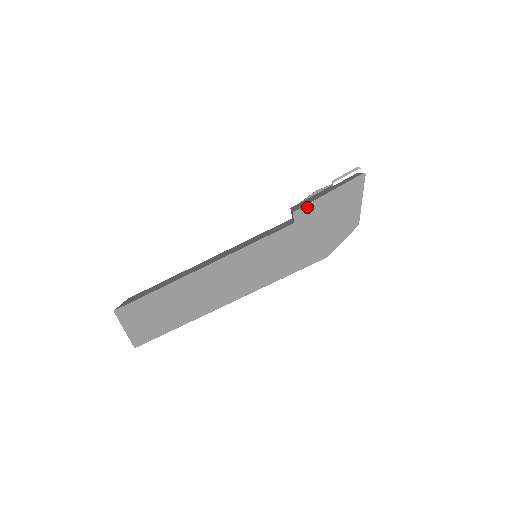
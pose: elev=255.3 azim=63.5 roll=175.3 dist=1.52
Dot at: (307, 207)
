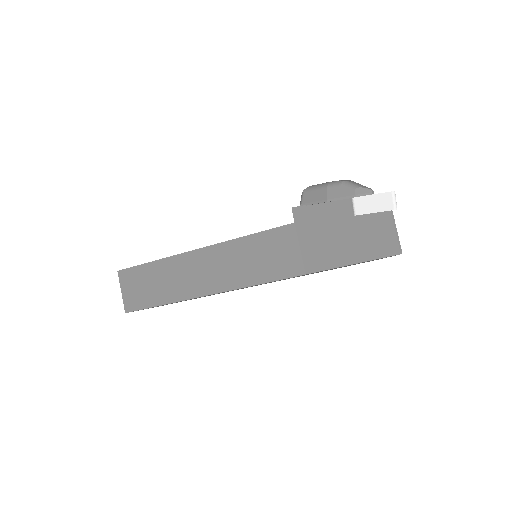
Dot at: occluded
